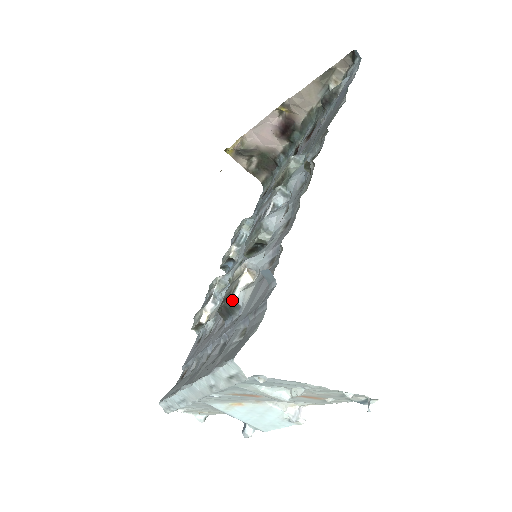
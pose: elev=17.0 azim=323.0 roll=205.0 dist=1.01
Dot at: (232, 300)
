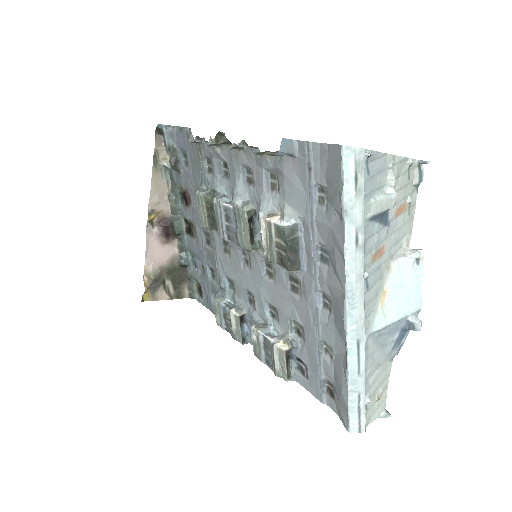
Dot at: (287, 230)
